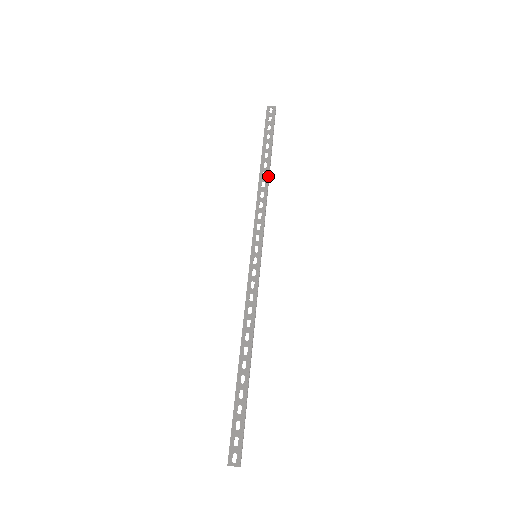
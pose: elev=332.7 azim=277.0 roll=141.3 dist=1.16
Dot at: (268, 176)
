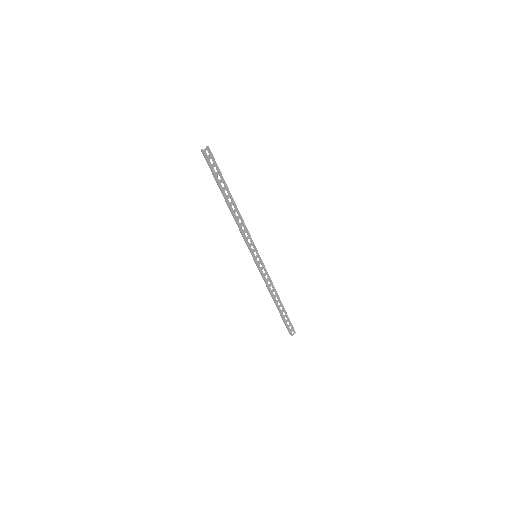
Dot at: occluded
